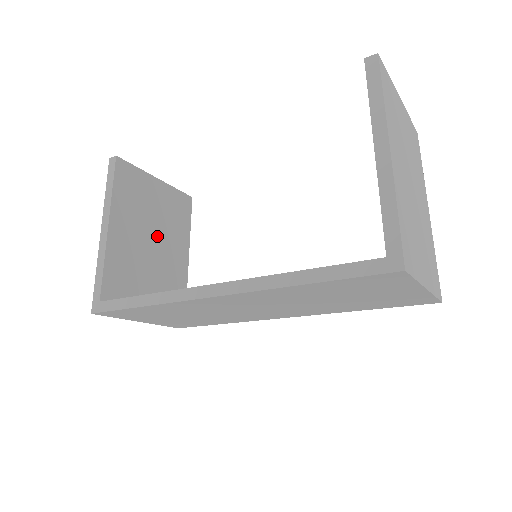
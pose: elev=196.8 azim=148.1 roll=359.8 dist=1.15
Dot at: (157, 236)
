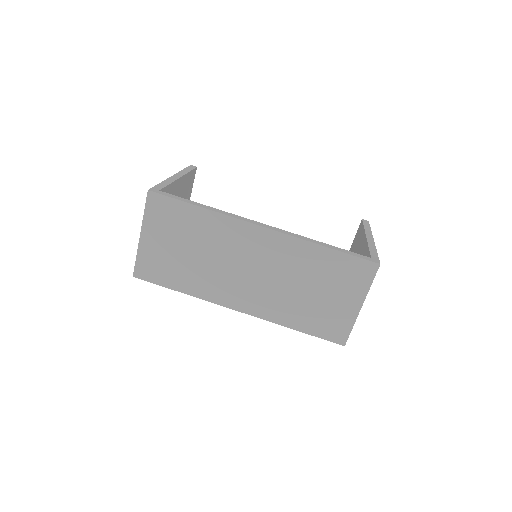
Dot at: occluded
